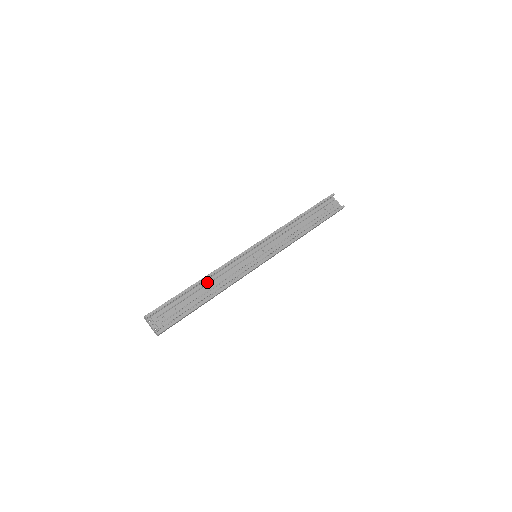
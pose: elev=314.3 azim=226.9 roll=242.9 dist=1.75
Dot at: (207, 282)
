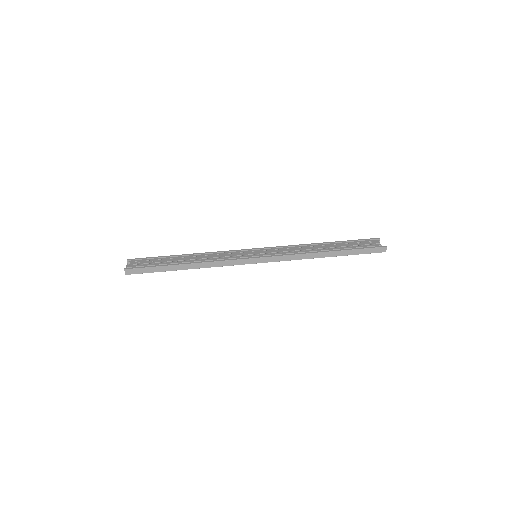
Dot at: (194, 256)
